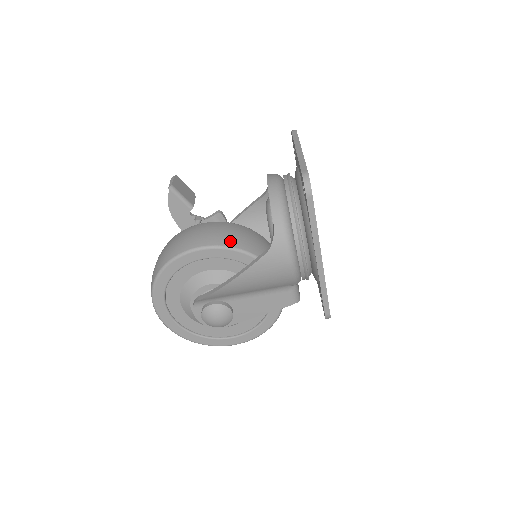
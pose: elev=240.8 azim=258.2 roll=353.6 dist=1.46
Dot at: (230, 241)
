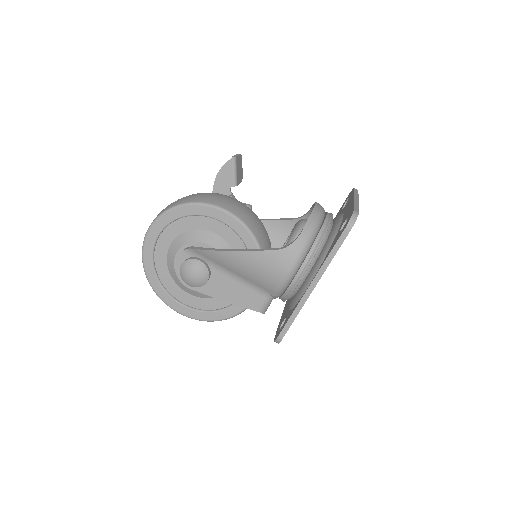
Dot at: (252, 225)
